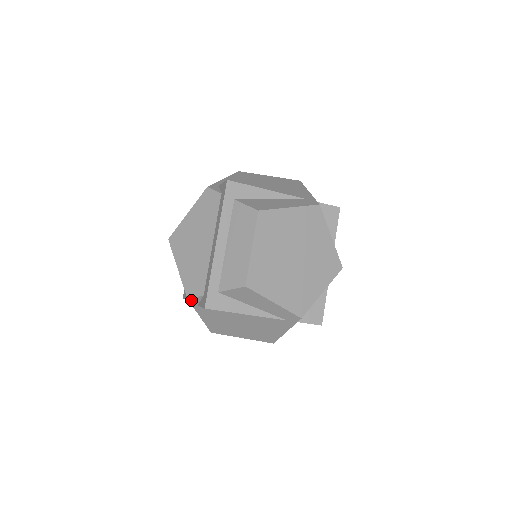
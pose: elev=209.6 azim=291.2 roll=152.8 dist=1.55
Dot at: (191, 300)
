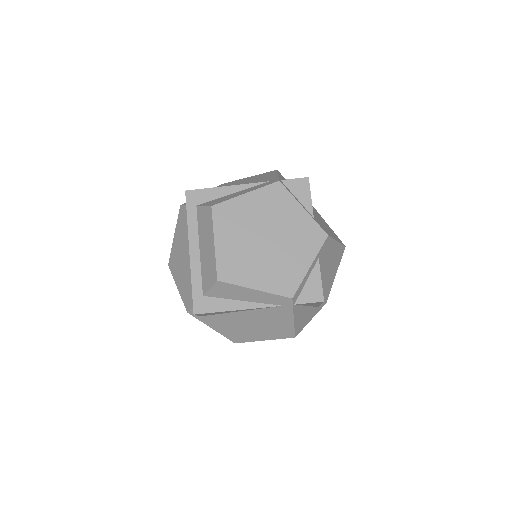
Dot at: (191, 313)
